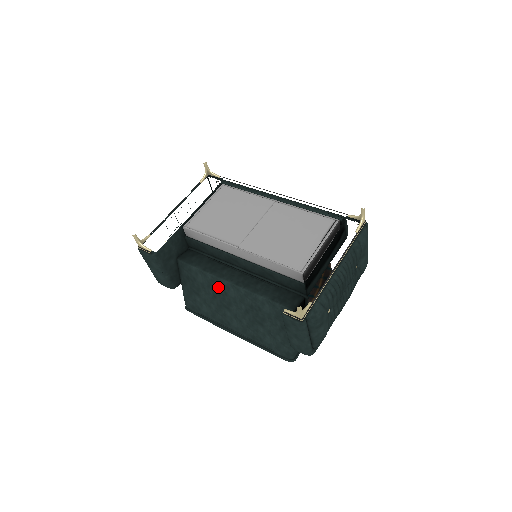
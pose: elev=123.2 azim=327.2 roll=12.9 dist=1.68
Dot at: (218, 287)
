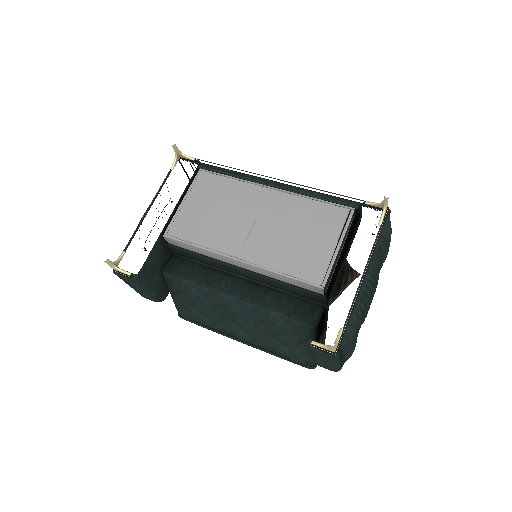
Dot at: (218, 301)
